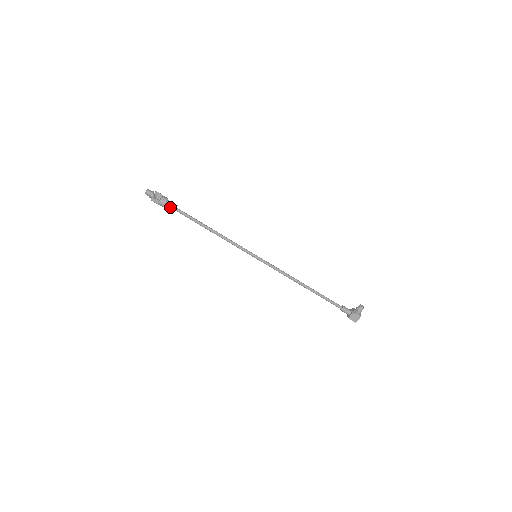
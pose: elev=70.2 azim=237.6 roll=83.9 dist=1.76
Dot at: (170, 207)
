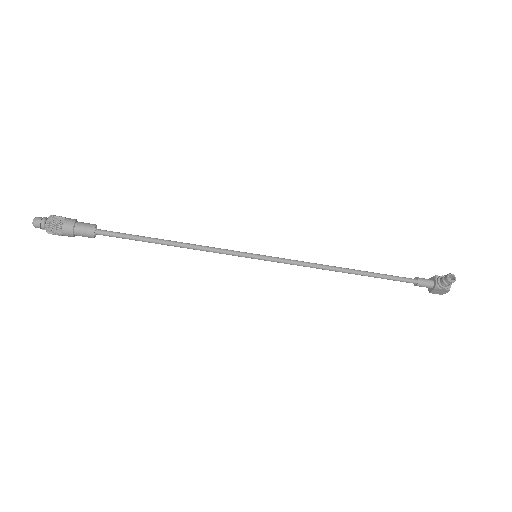
Dot at: (84, 236)
